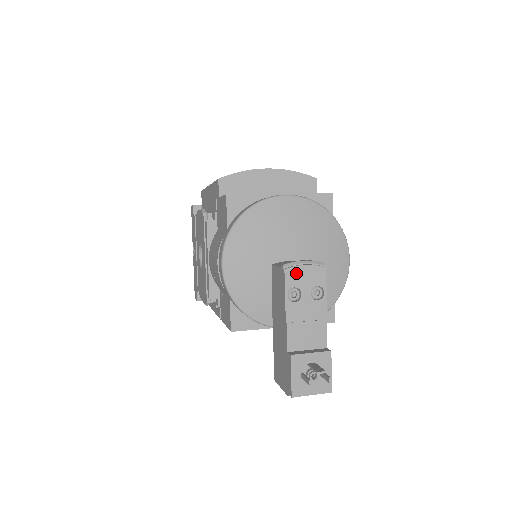
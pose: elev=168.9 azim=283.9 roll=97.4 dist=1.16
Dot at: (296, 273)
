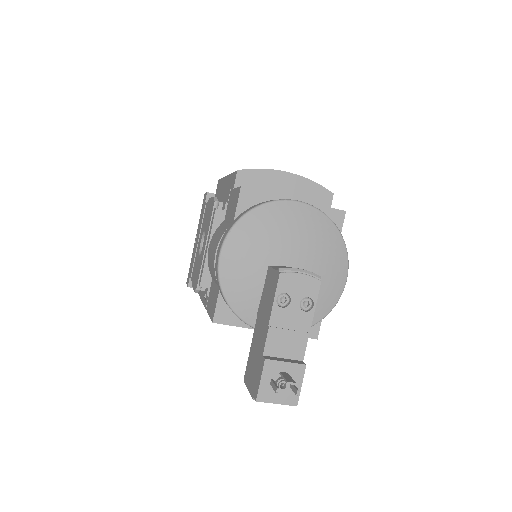
Dot at: (290, 279)
